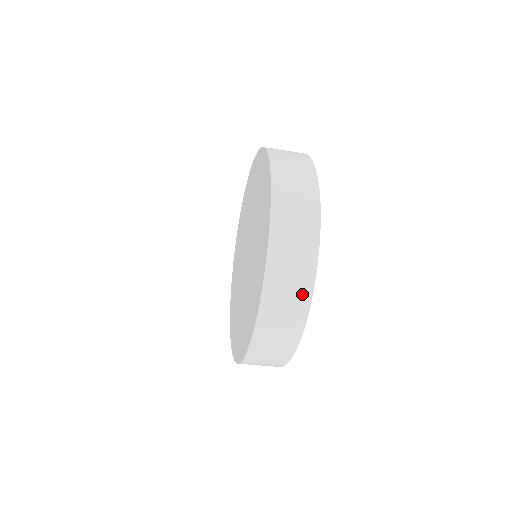
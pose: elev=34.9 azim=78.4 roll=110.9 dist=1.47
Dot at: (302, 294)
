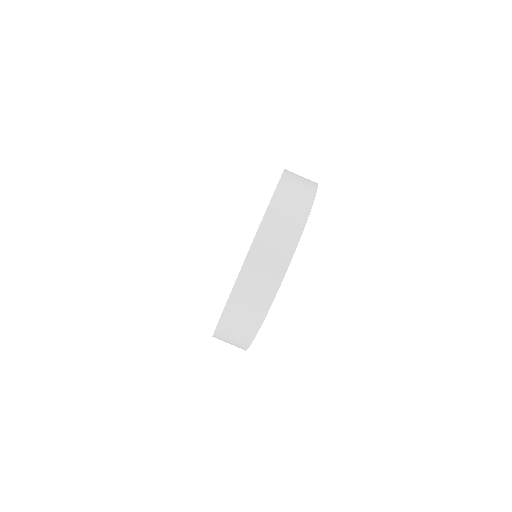
Dot at: (279, 266)
